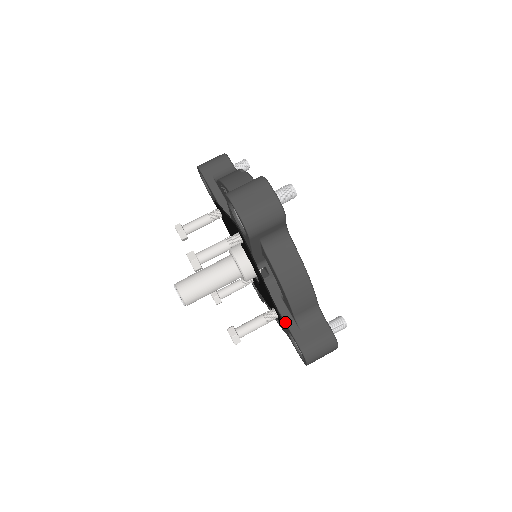
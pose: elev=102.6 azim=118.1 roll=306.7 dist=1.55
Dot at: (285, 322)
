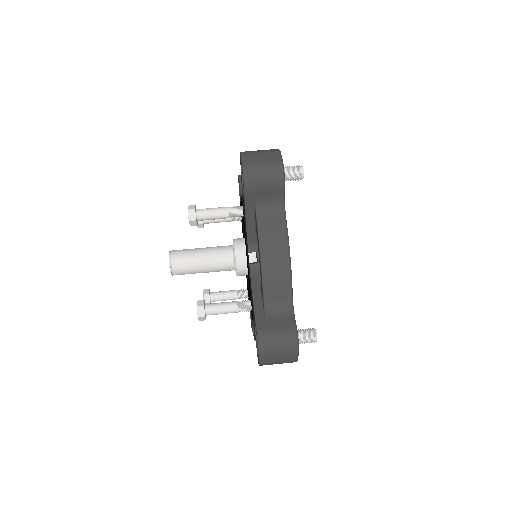
Dot at: (254, 305)
